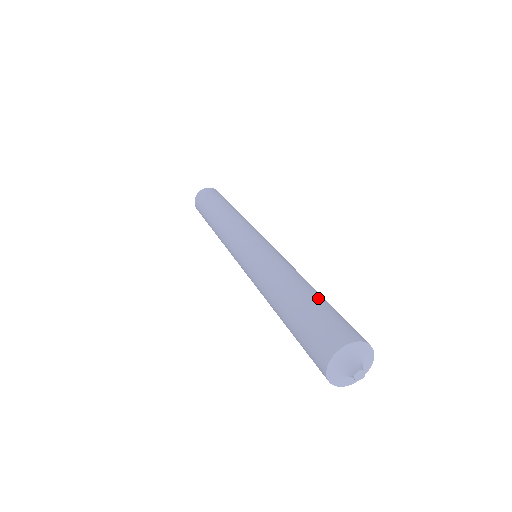
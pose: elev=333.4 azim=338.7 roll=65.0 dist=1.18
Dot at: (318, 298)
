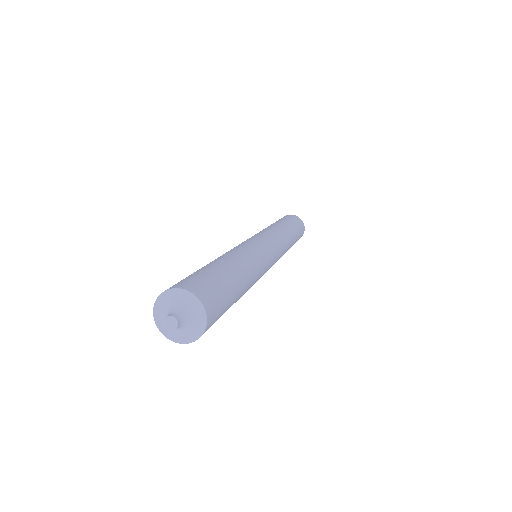
Dot at: (226, 271)
